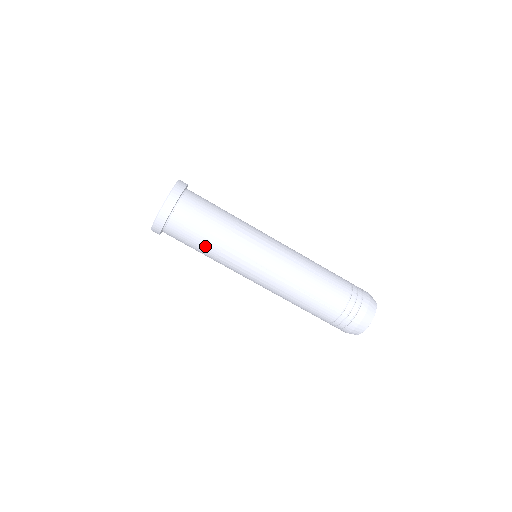
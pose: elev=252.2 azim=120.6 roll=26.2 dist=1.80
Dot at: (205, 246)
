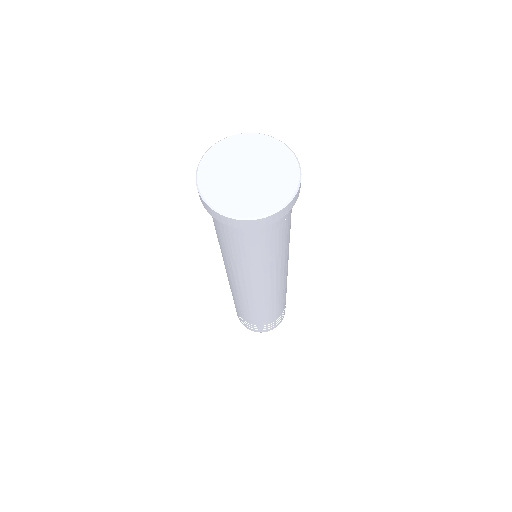
Dot at: (243, 255)
